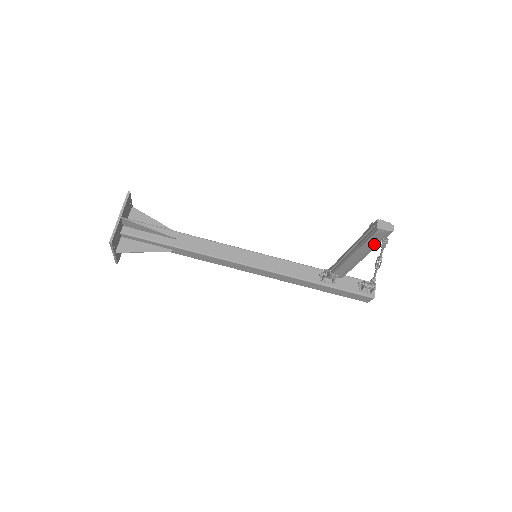
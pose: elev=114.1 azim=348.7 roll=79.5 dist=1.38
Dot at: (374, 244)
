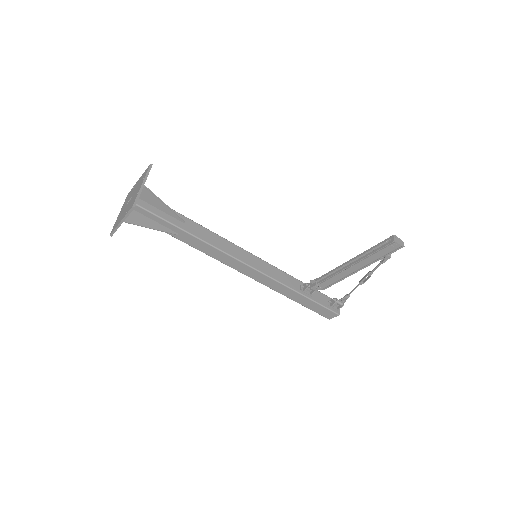
Dot at: (380, 257)
